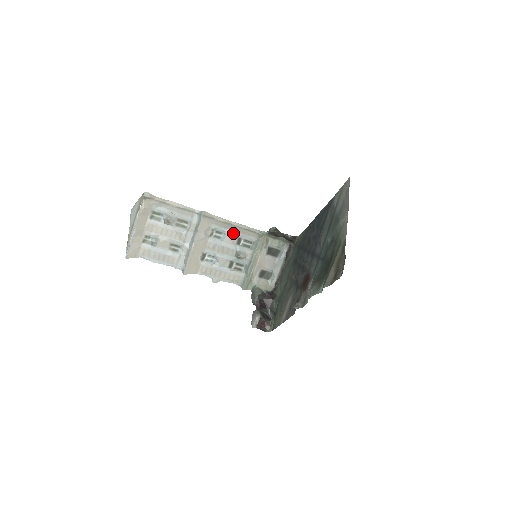
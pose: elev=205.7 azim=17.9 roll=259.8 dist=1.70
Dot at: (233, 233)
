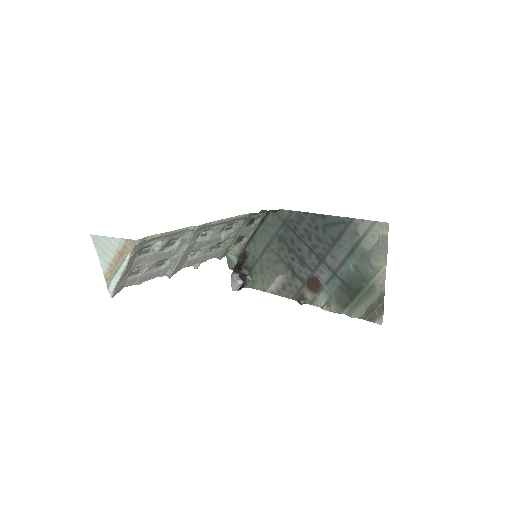
Dot at: (220, 226)
